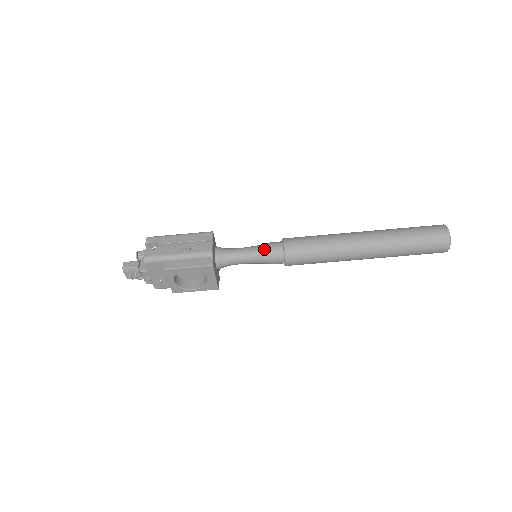
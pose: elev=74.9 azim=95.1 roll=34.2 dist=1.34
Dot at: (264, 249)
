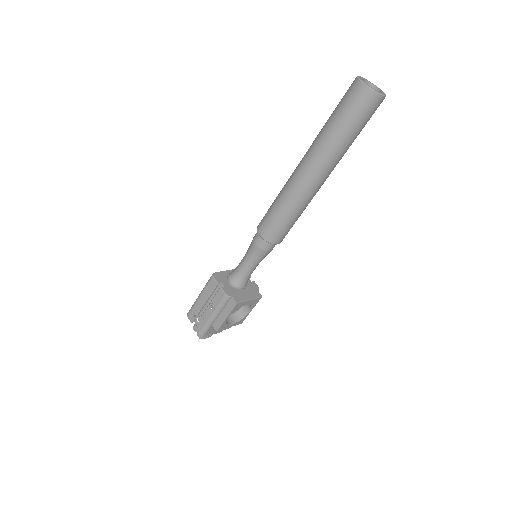
Dot at: (254, 251)
